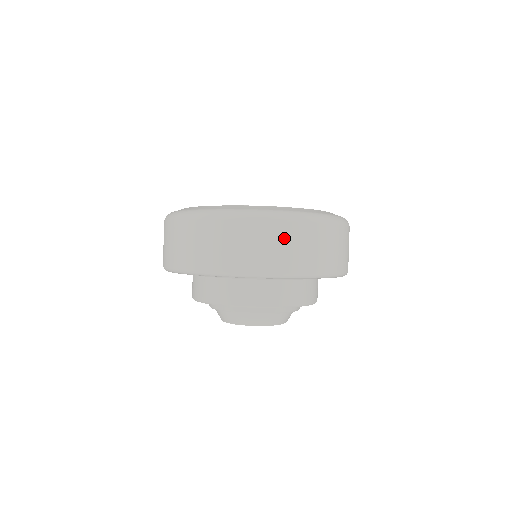
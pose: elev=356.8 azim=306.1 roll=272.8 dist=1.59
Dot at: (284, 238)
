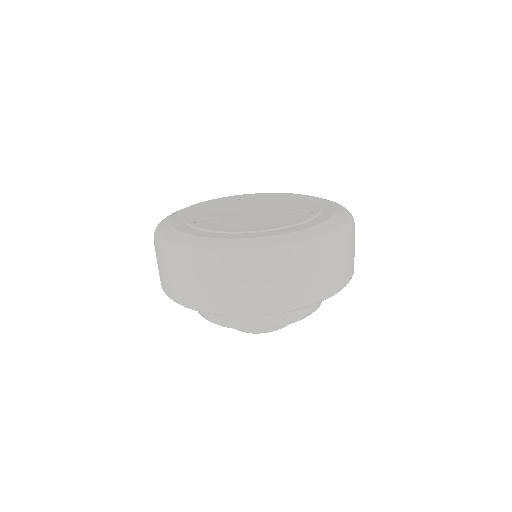
Dot at: (302, 272)
